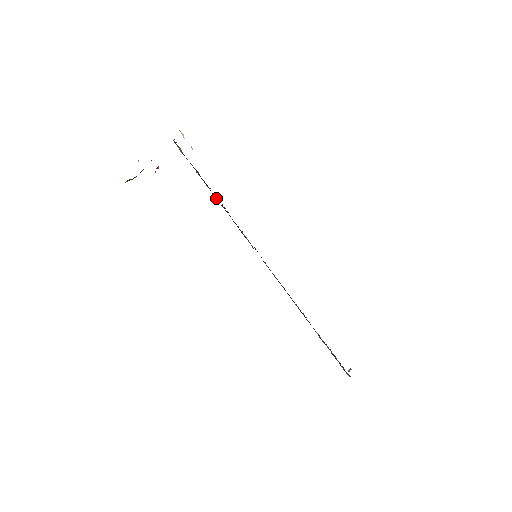
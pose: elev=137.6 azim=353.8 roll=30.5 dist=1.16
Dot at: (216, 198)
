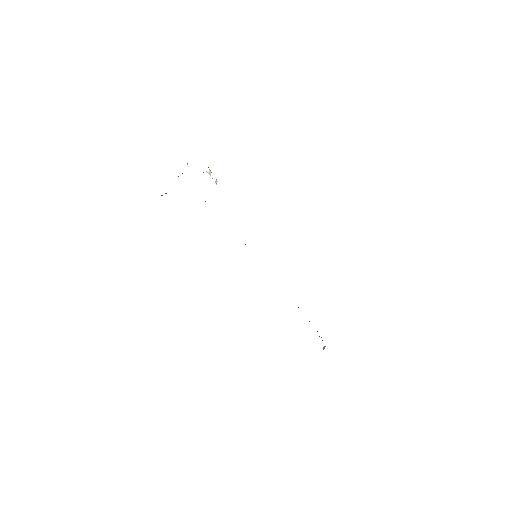
Dot at: occluded
